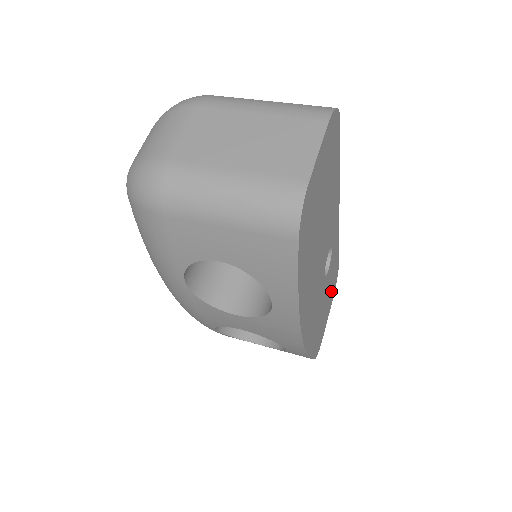
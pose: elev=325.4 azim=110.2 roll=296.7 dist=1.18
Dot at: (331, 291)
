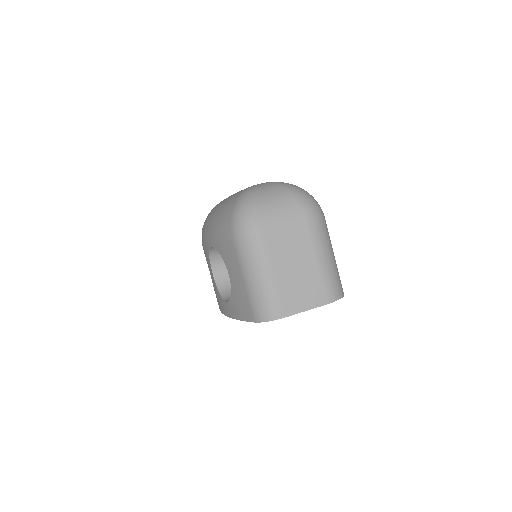
Dot at: occluded
